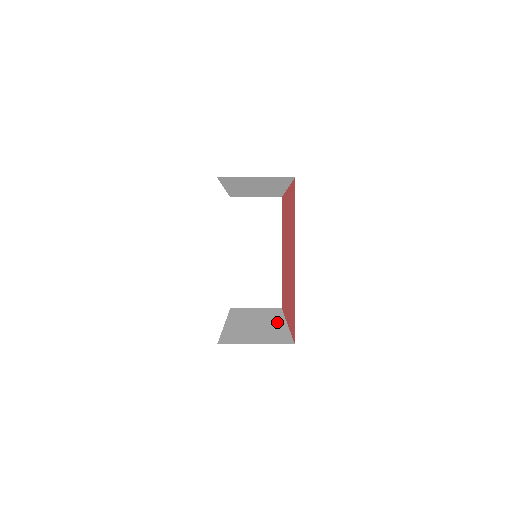
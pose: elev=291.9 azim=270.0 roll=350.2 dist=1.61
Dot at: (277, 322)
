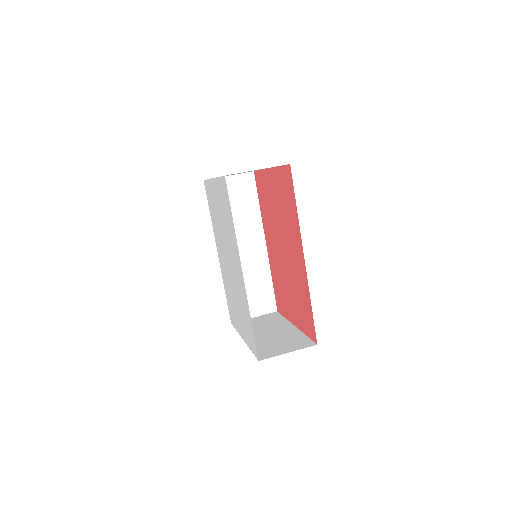
Dot at: occluded
